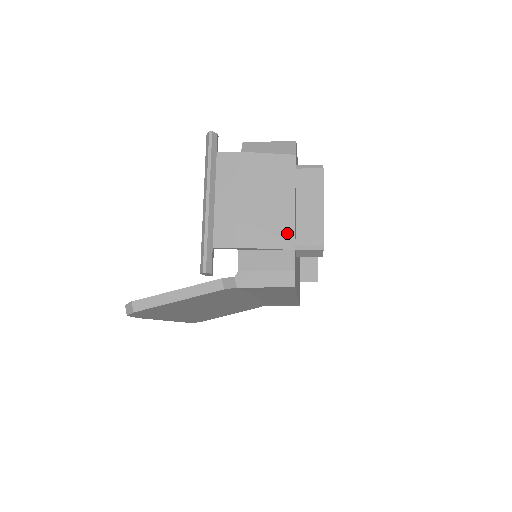
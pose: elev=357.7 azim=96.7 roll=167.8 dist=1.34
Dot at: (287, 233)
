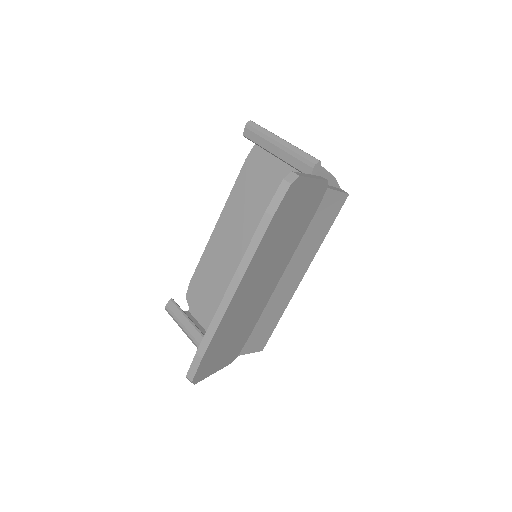
Dot at: occluded
